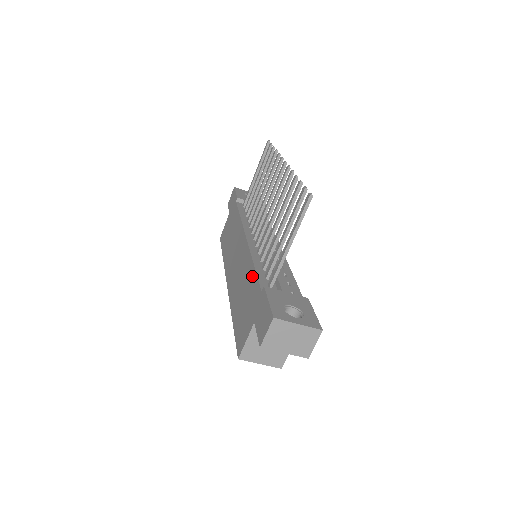
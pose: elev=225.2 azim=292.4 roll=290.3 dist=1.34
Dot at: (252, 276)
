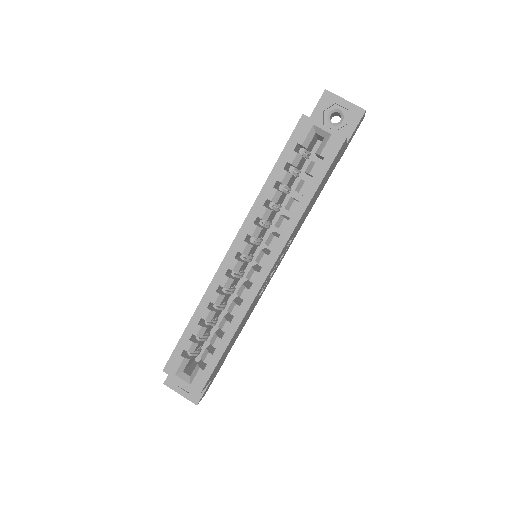
Dot at: occluded
